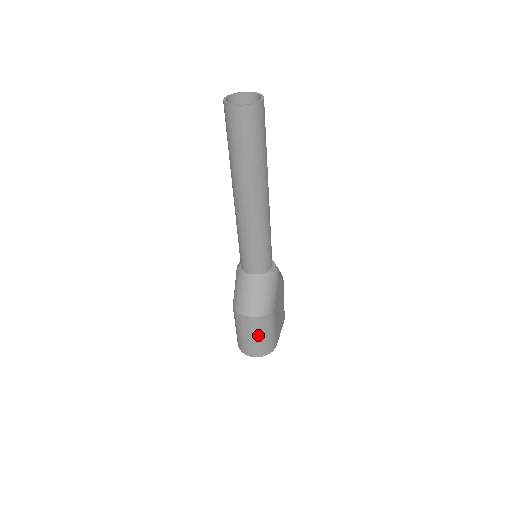
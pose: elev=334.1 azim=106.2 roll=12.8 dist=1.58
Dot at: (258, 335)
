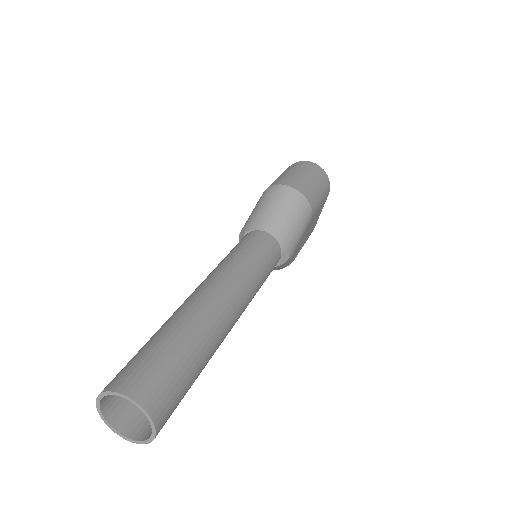
Dot at: occluded
